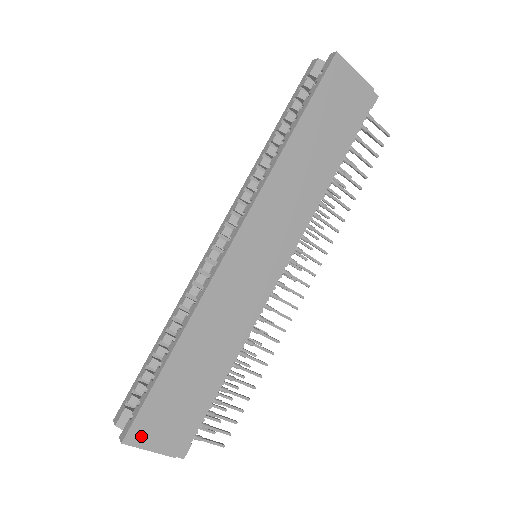
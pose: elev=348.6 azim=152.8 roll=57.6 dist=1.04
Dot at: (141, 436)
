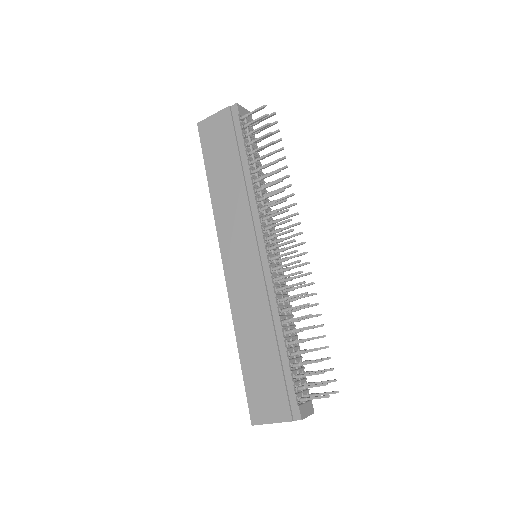
Dot at: (259, 415)
